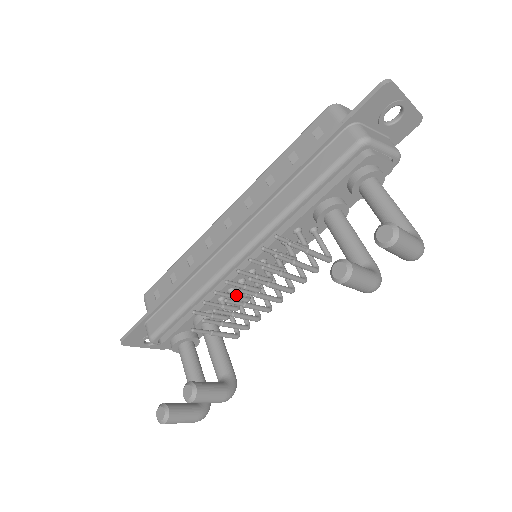
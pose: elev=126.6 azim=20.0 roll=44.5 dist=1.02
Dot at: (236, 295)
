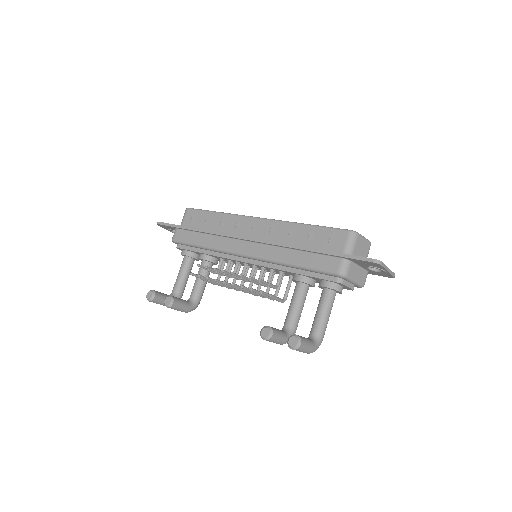
Dot at: (226, 274)
